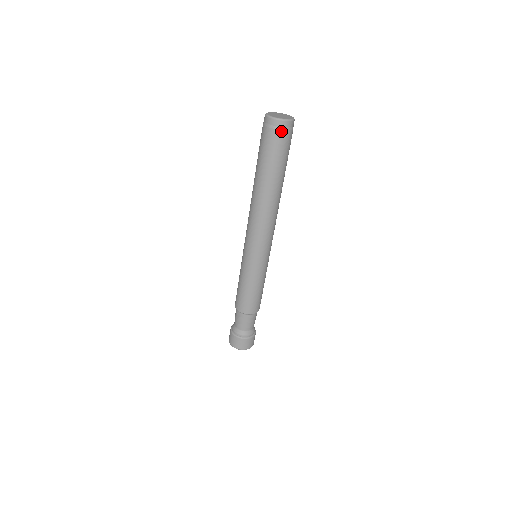
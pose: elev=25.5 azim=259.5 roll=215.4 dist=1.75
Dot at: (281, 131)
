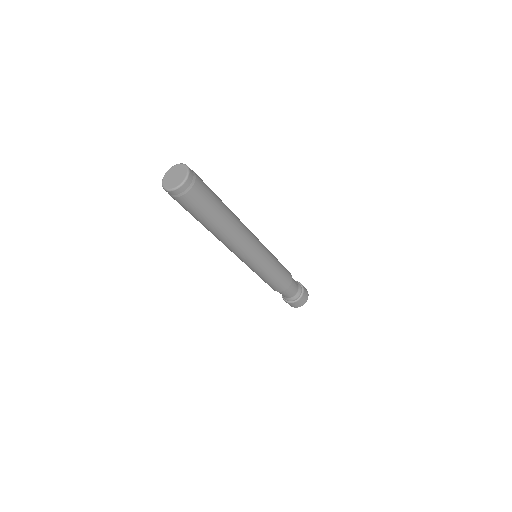
Dot at: (175, 198)
